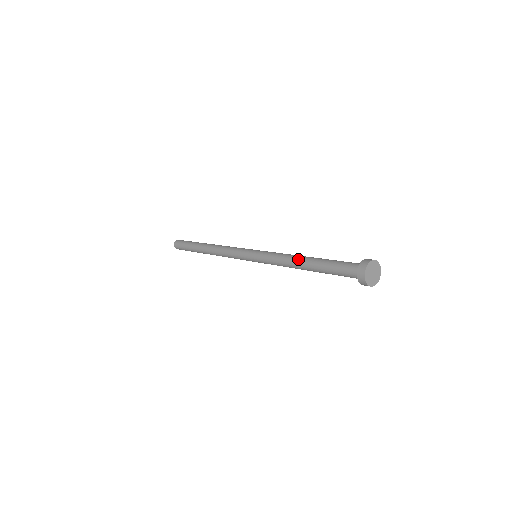
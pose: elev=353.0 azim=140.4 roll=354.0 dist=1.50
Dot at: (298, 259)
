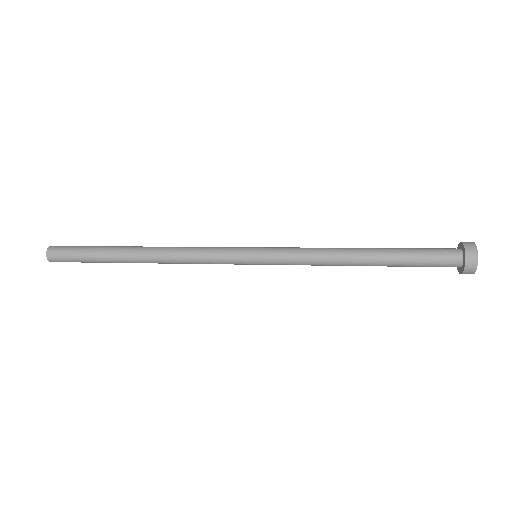
Dot at: (352, 253)
